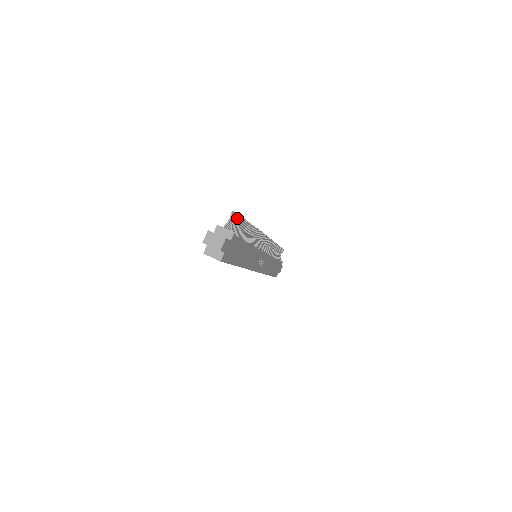
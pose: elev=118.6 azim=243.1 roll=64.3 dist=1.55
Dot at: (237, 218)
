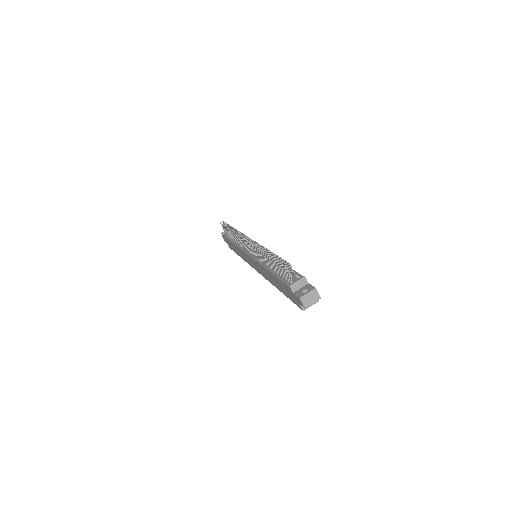
Dot at: (289, 266)
